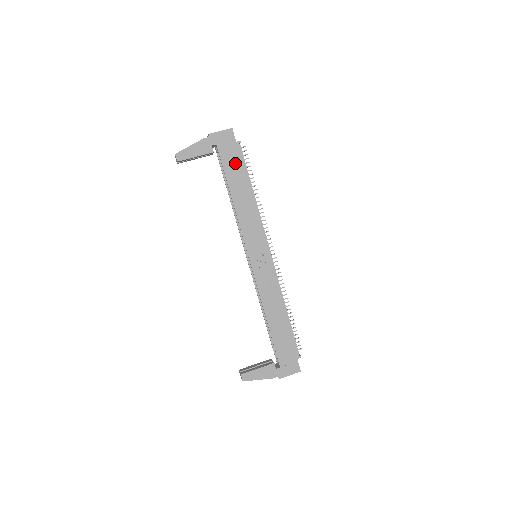
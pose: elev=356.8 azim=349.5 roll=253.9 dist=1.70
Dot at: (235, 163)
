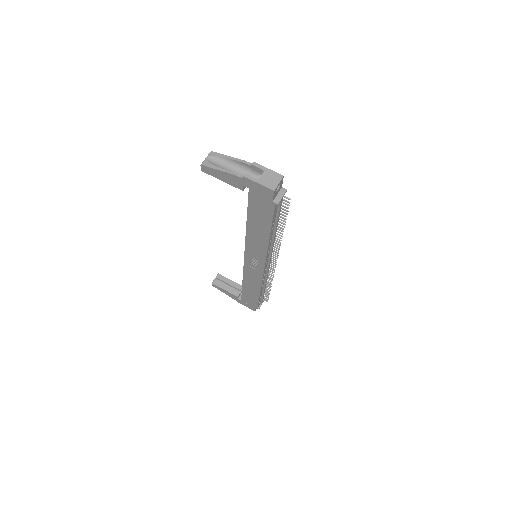
Dot at: (262, 212)
